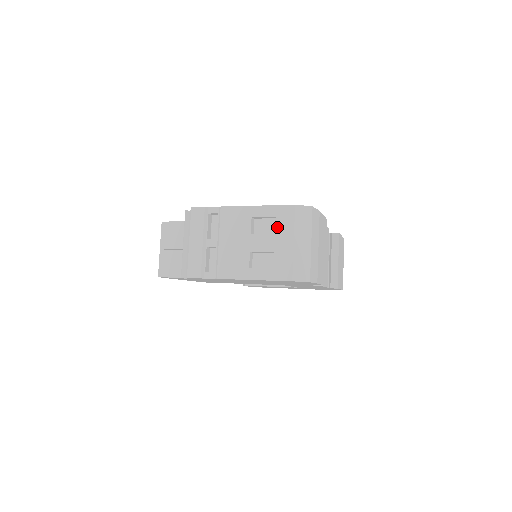
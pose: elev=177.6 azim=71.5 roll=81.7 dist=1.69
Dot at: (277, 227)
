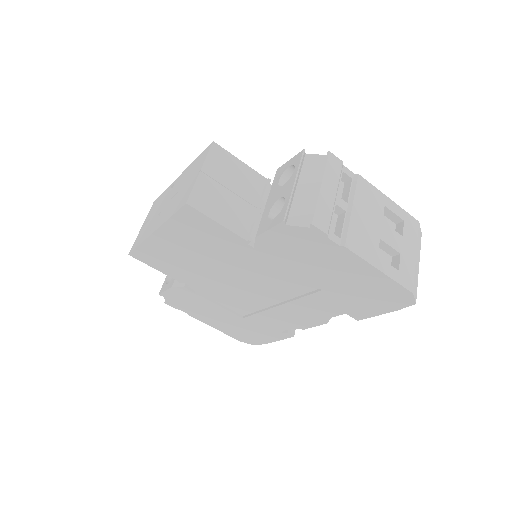
Dot at: (405, 231)
